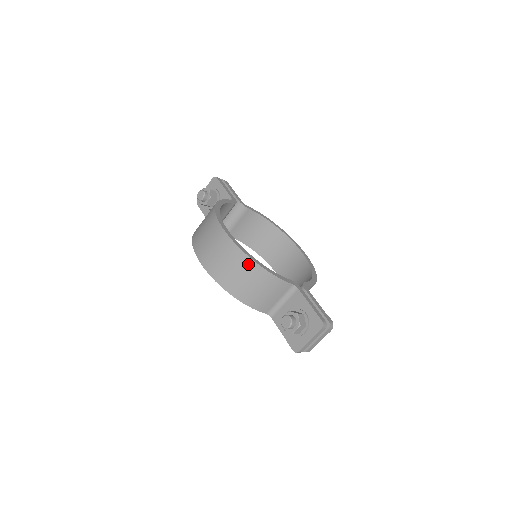
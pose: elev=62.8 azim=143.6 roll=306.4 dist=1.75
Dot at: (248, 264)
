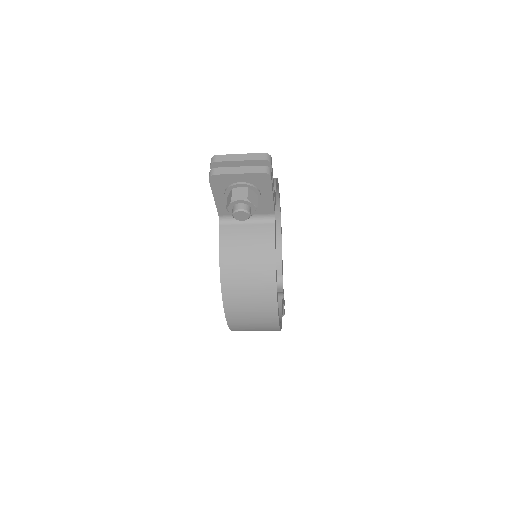
Dot at: occluded
